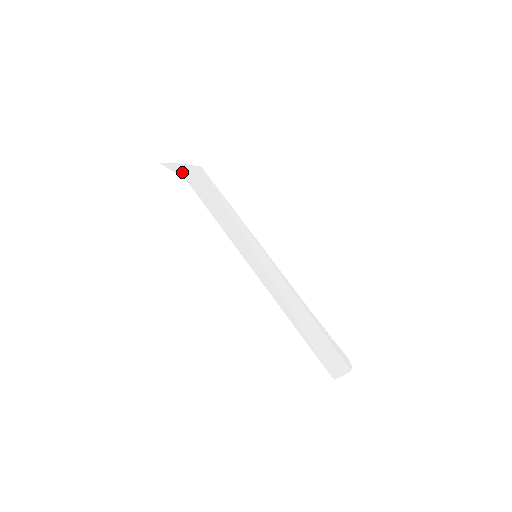
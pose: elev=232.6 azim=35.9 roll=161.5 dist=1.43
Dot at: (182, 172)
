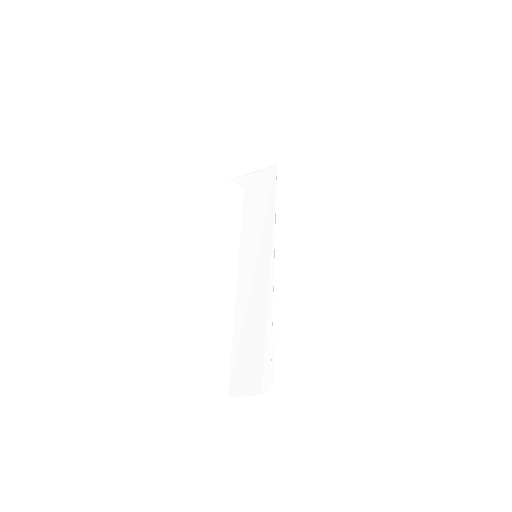
Dot at: (247, 181)
